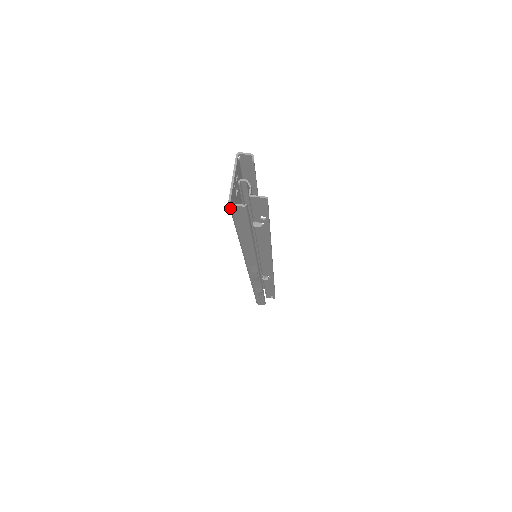
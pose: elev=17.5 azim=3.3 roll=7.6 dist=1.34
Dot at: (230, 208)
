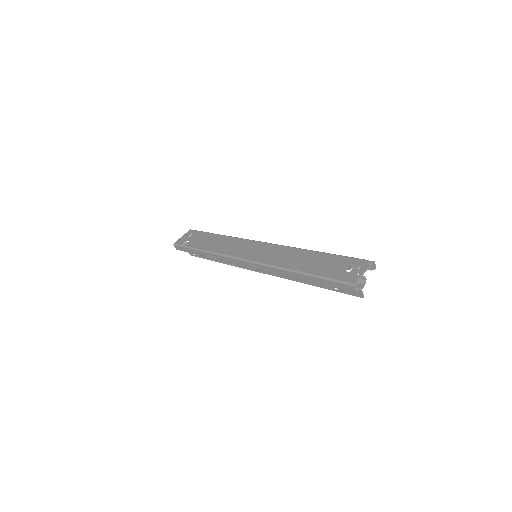
Dot at: (349, 284)
